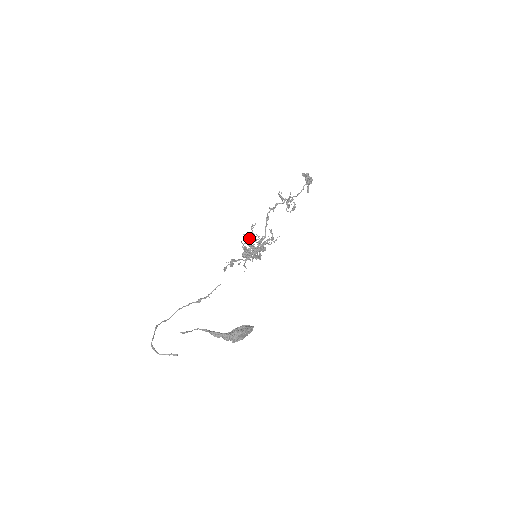
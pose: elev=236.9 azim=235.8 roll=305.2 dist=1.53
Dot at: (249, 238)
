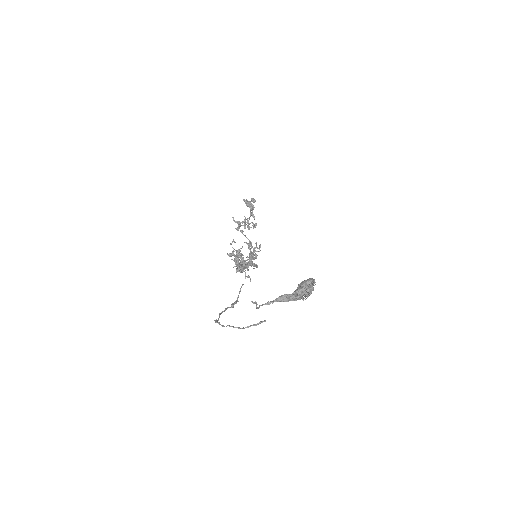
Dot at: (234, 255)
